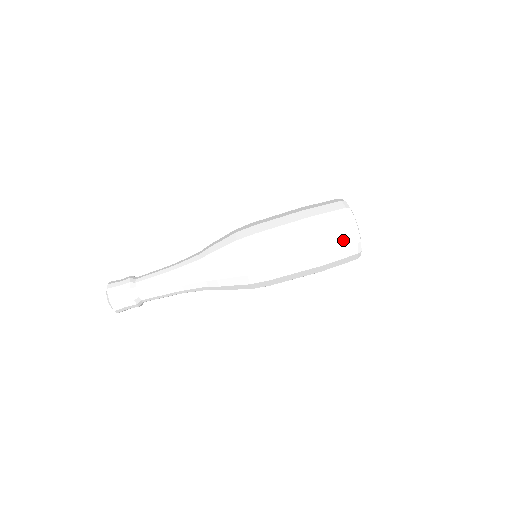
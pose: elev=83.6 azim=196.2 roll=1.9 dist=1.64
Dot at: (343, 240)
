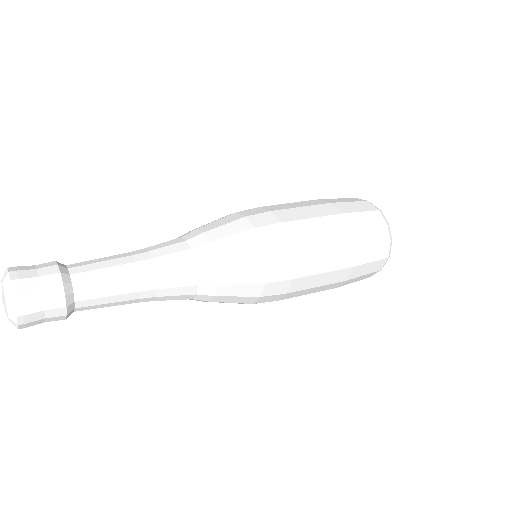
Dot at: (378, 250)
